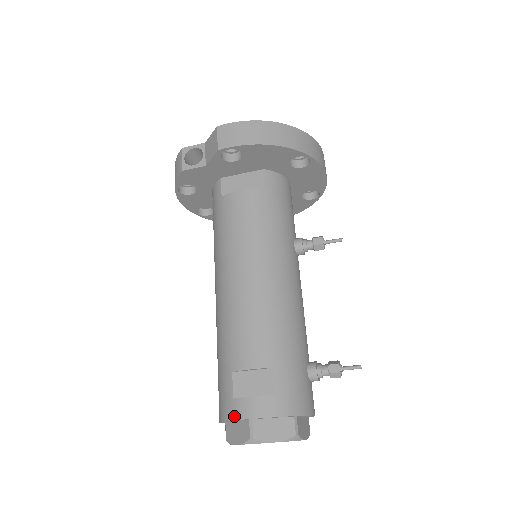
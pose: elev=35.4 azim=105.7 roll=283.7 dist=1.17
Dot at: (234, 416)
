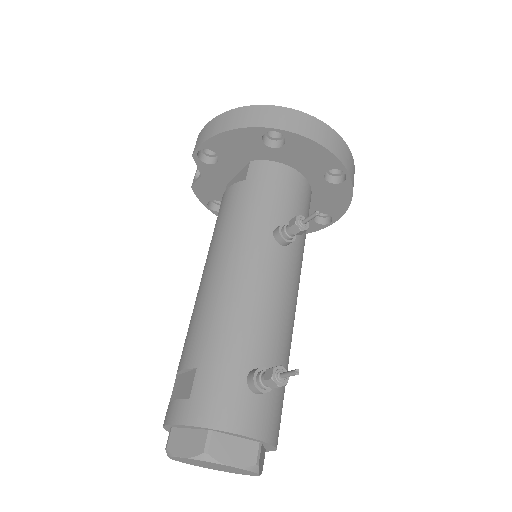
Dot at: occluded
